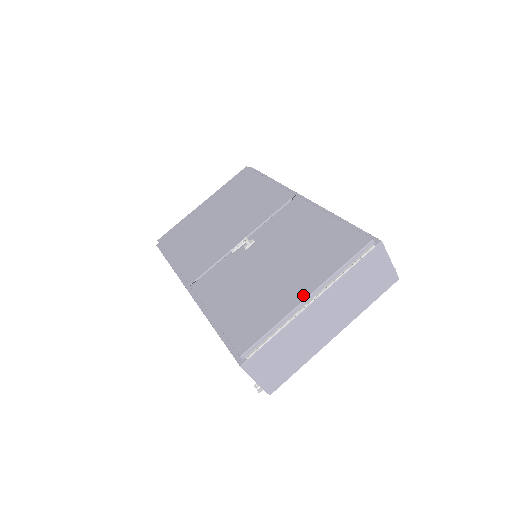
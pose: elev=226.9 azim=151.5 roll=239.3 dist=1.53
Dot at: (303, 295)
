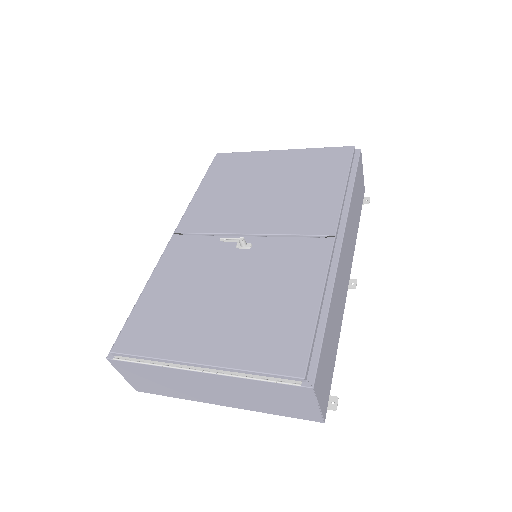
Dot at: (199, 357)
